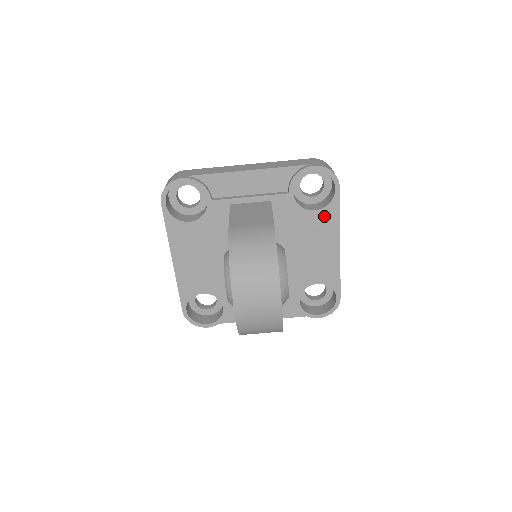
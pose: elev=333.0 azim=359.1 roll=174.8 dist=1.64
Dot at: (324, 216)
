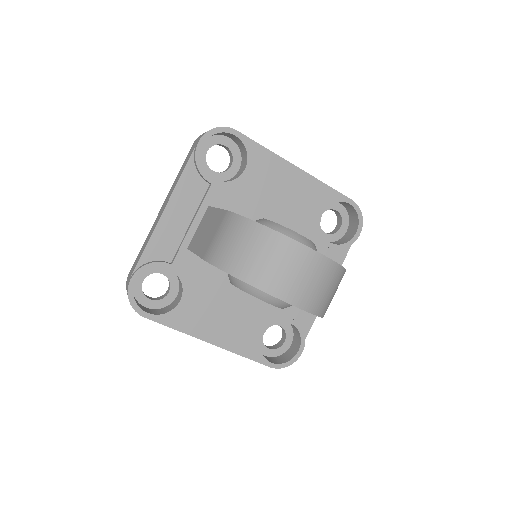
Dot at: (256, 164)
